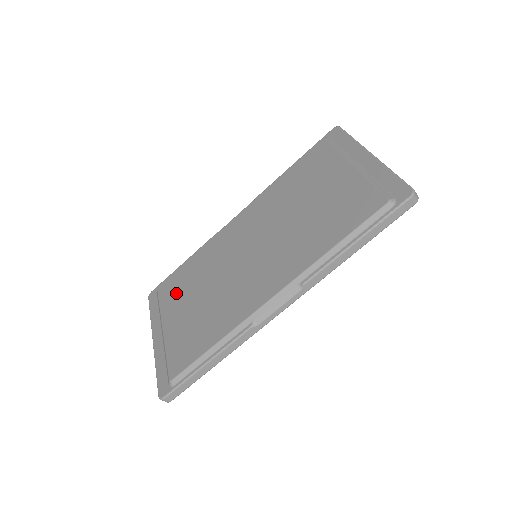
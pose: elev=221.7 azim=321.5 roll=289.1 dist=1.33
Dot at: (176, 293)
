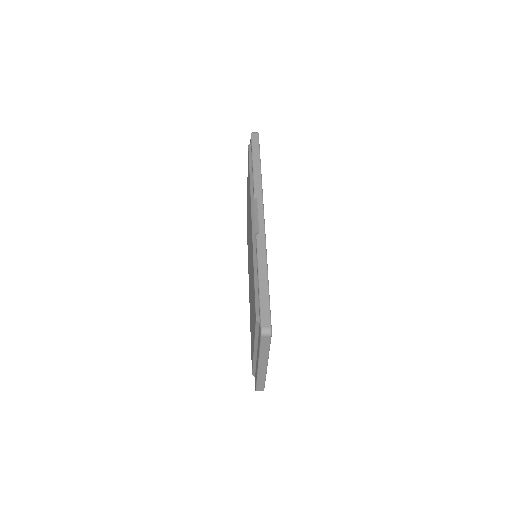
Dot at: occluded
